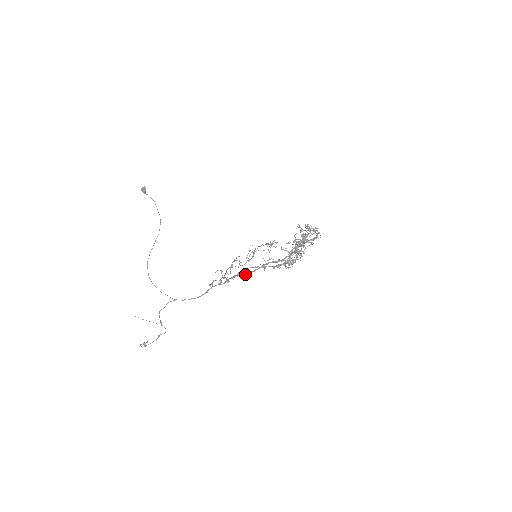
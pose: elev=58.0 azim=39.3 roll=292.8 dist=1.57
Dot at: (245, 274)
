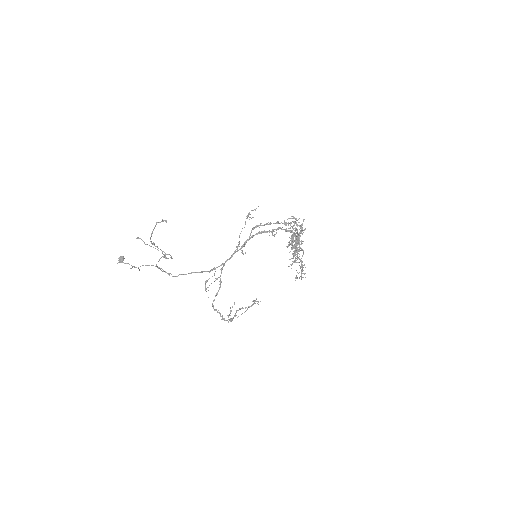
Dot at: (258, 232)
